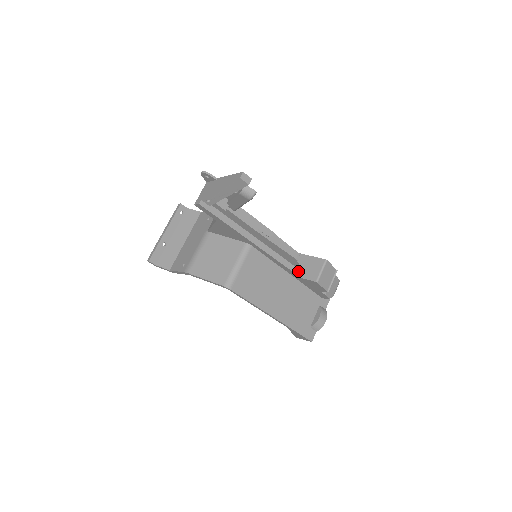
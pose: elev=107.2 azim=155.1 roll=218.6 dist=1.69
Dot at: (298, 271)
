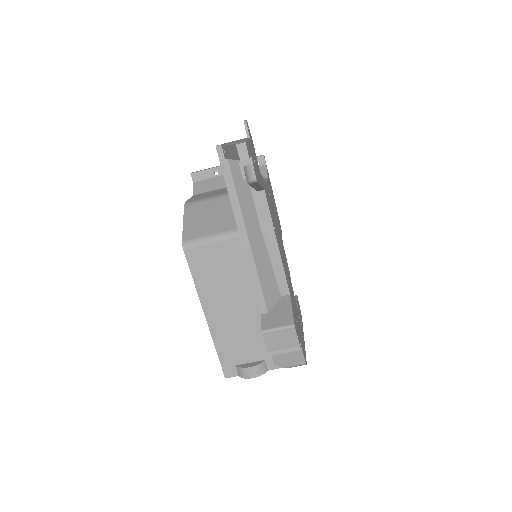
Dot at: (263, 305)
